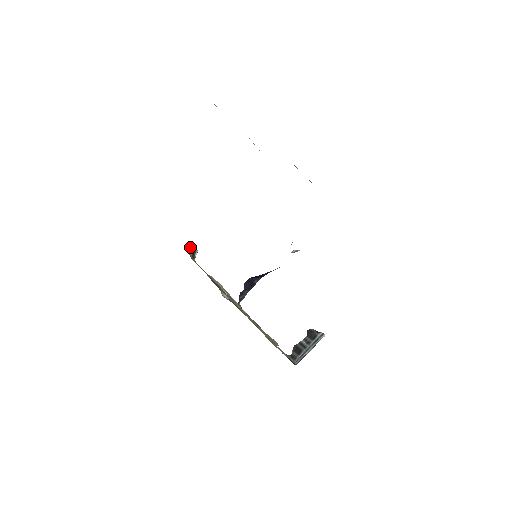
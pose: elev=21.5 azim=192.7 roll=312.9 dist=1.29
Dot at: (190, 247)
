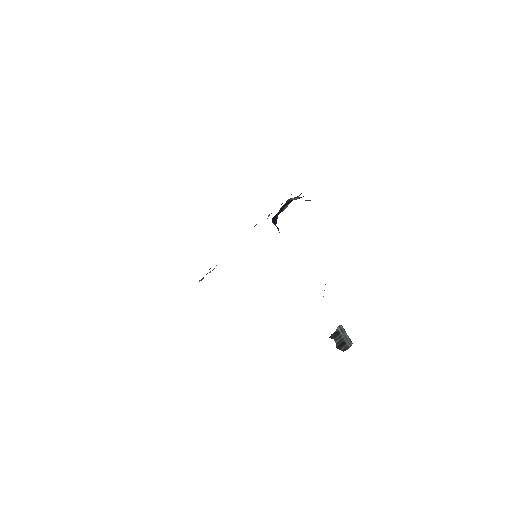
Dot at: occluded
